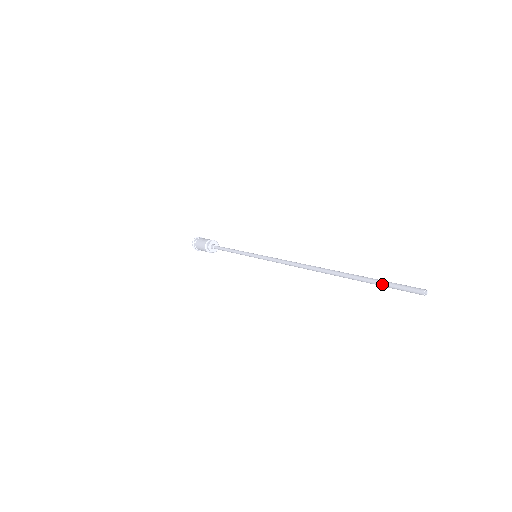
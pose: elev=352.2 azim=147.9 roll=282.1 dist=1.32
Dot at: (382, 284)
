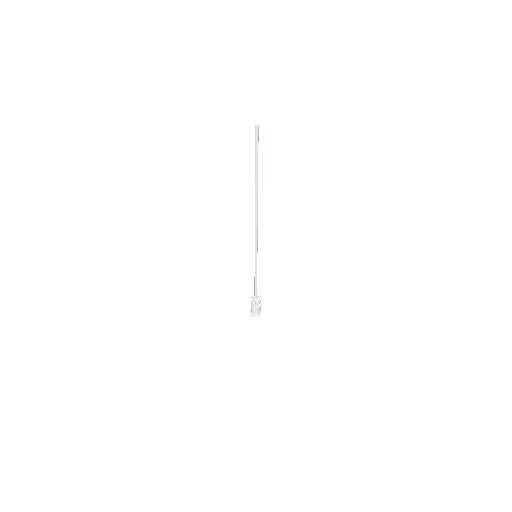
Dot at: (255, 153)
